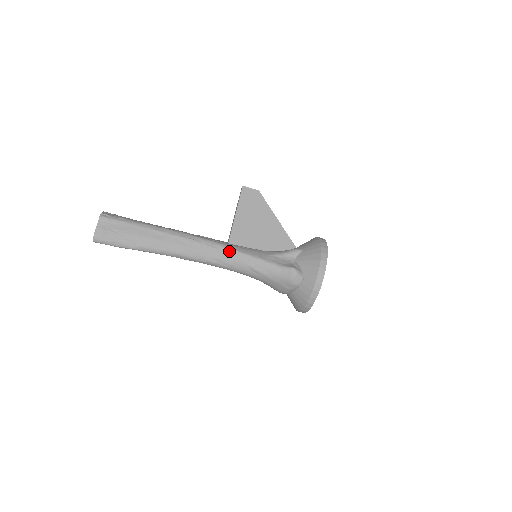
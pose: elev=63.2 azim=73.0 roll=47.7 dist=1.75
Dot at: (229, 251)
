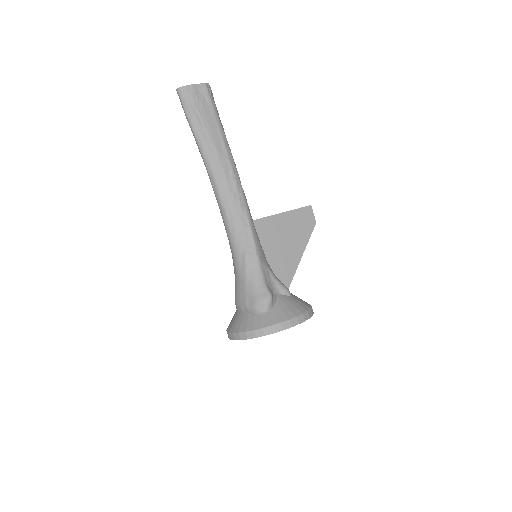
Dot at: (247, 224)
